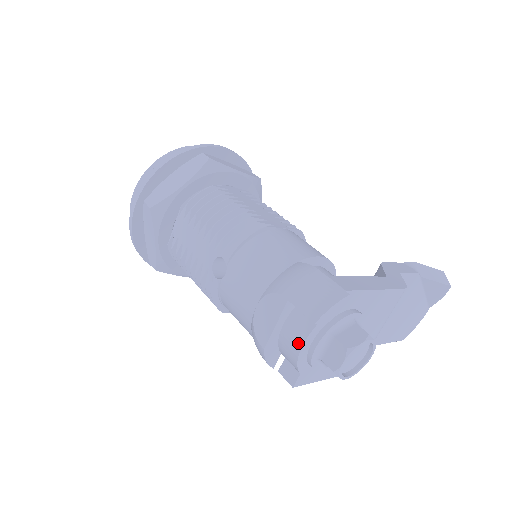
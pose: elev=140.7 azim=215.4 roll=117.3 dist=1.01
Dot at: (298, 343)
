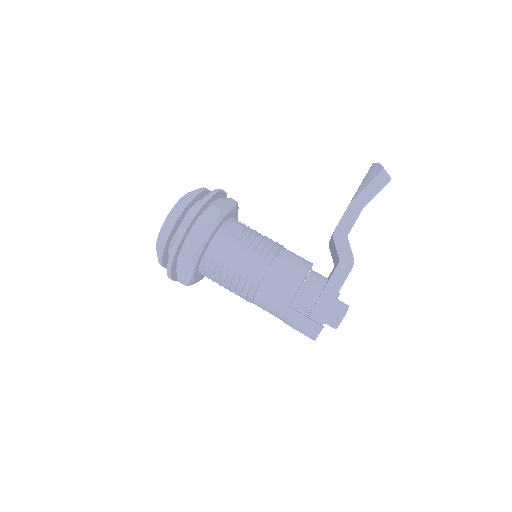
Dot at: occluded
